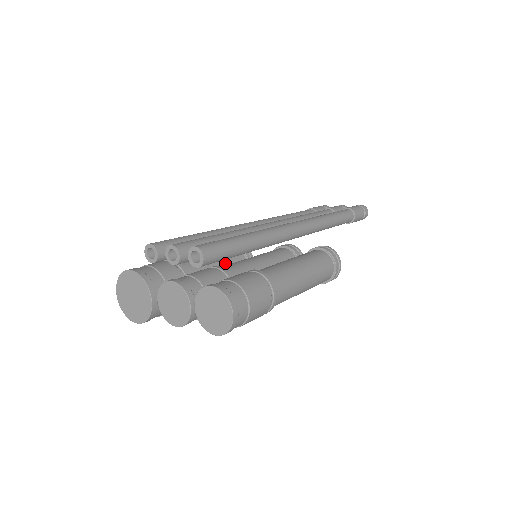
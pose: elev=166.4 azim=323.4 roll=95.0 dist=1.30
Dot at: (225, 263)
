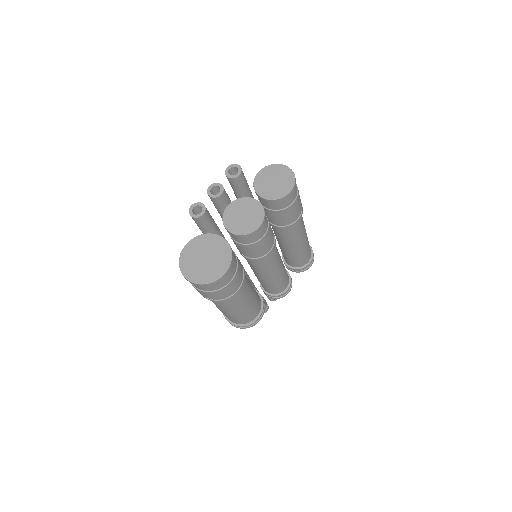
Dot at: occluded
